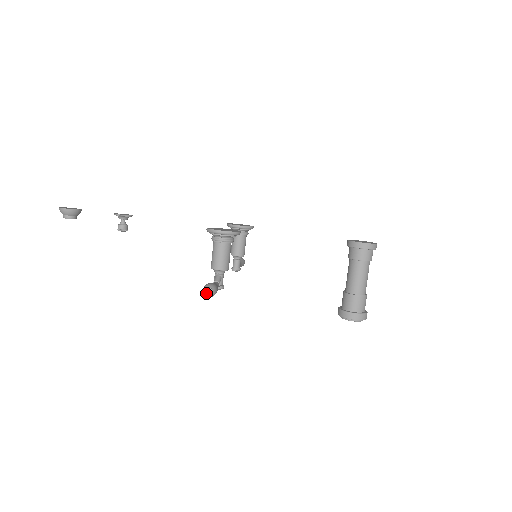
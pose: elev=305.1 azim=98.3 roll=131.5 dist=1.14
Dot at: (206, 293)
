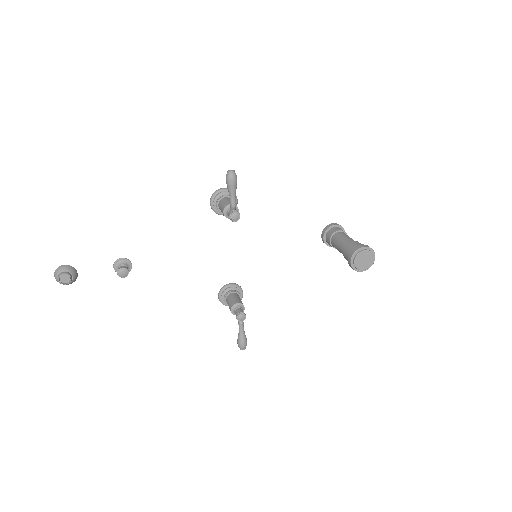
Dot at: (229, 171)
